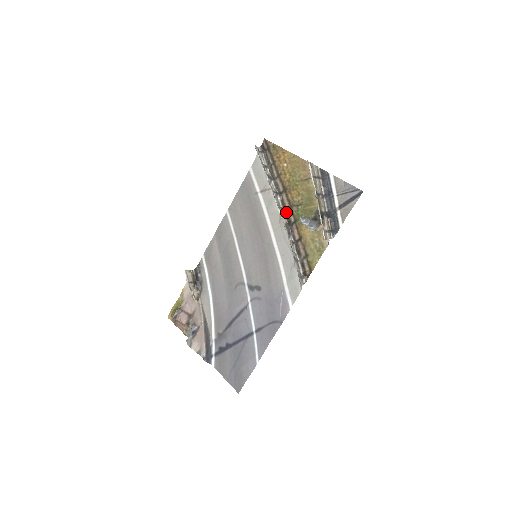
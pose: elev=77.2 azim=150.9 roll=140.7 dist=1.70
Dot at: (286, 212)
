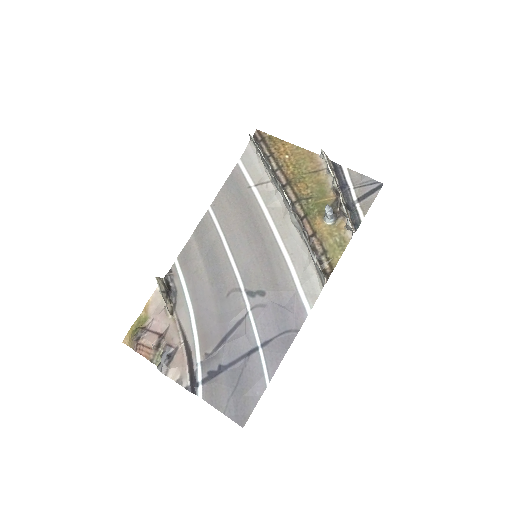
Dot at: (293, 206)
